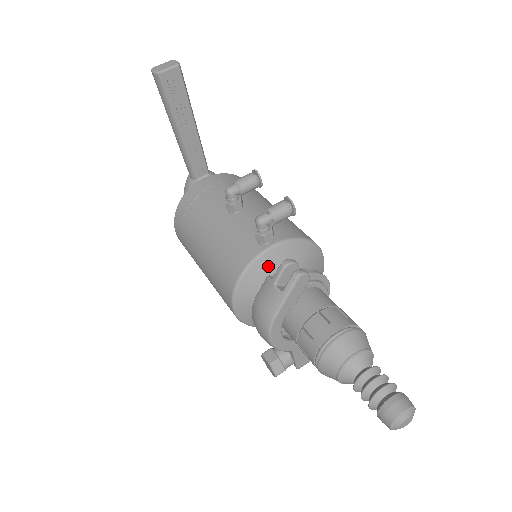
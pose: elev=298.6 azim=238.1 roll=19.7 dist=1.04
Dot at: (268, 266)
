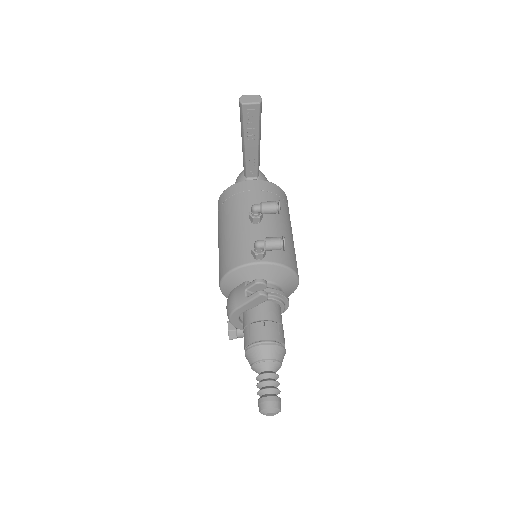
Dot at: (251, 273)
